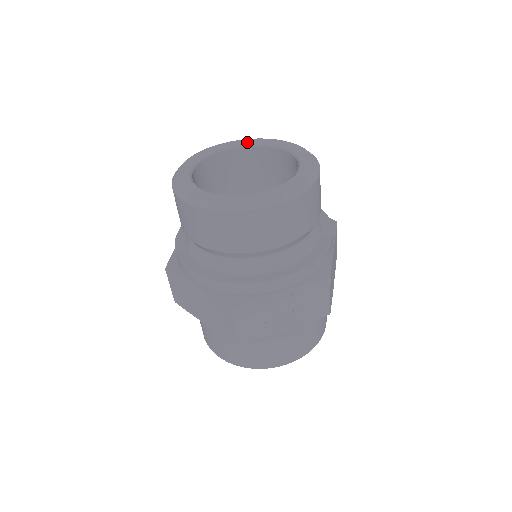
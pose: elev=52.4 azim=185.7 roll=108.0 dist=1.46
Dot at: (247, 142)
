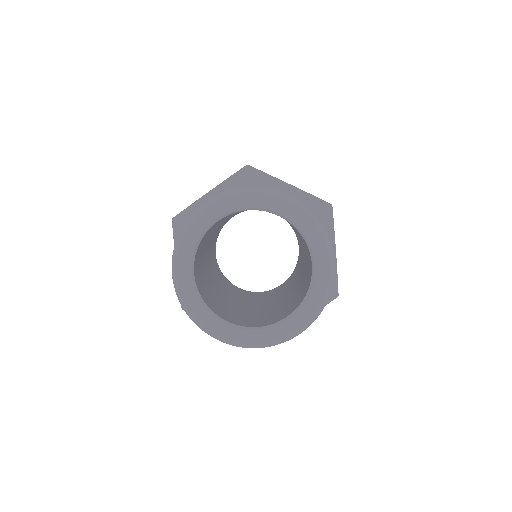
Dot at: (234, 205)
